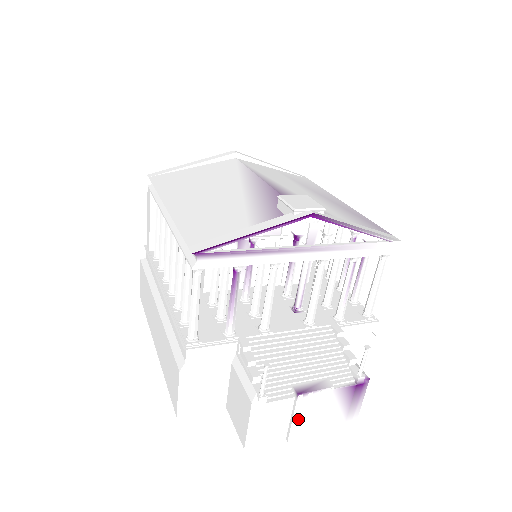
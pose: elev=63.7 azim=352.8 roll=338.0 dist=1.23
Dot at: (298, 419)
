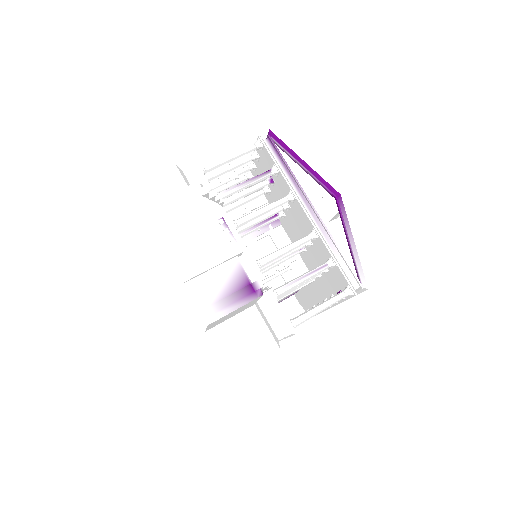
Dot at: (195, 238)
